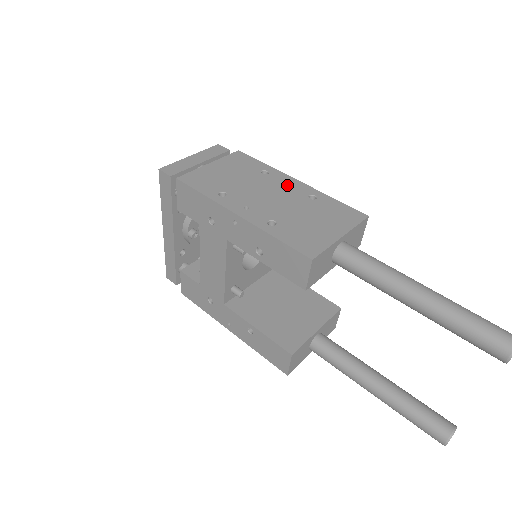
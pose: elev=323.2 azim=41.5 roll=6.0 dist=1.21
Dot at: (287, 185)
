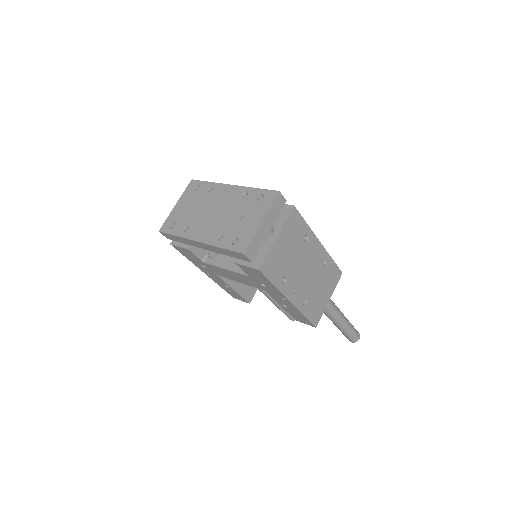
Dot at: (314, 248)
